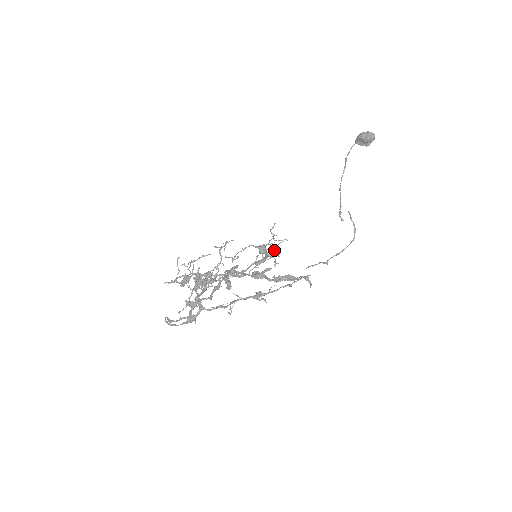
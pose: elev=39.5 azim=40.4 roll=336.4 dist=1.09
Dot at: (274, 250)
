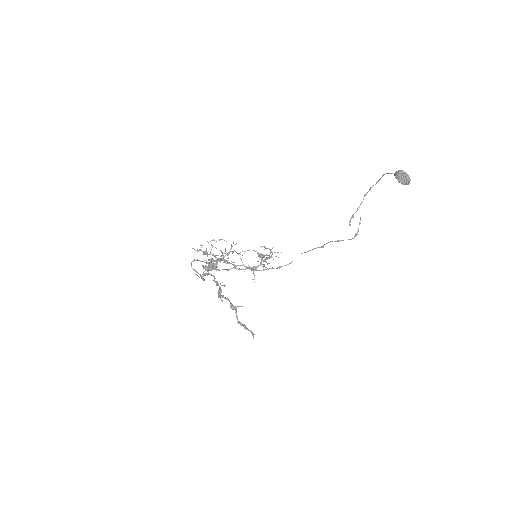
Dot at: (270, 256)
